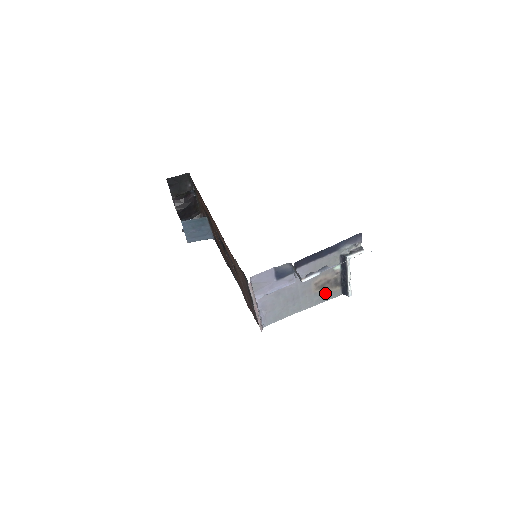
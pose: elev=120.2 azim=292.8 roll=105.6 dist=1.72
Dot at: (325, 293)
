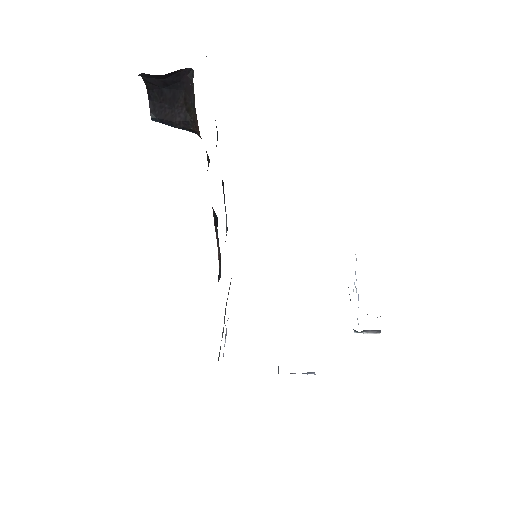
Dot at: occluded
